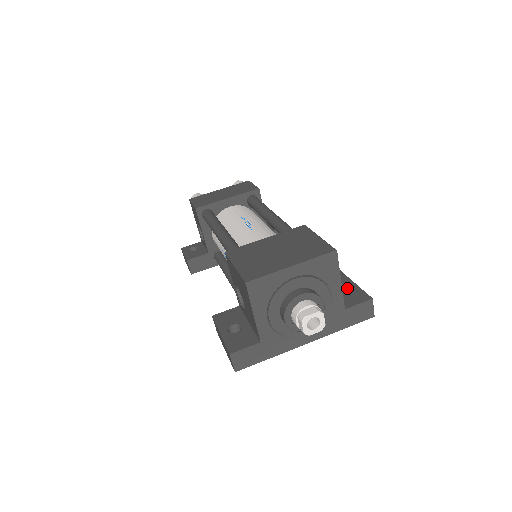
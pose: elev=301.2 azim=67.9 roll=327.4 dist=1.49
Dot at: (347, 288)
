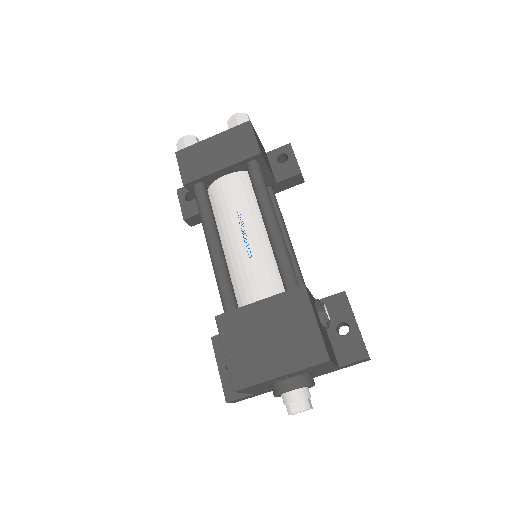
Dot at: (348, 325)
